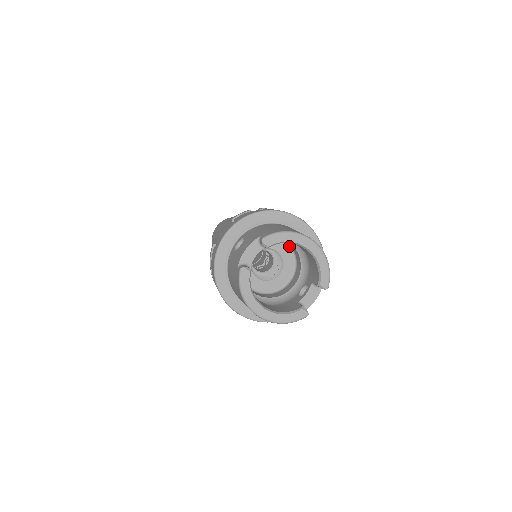
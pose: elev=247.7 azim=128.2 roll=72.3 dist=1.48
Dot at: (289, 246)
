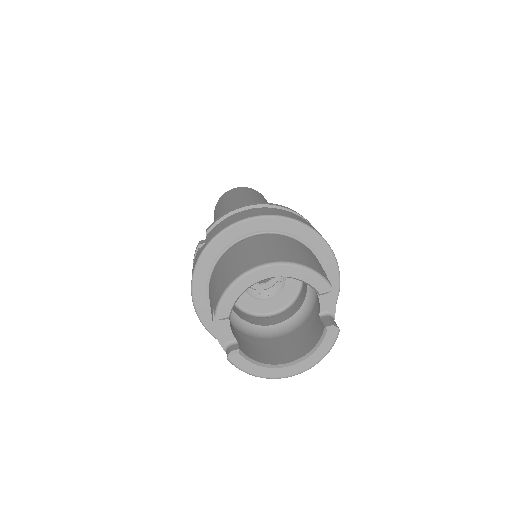
Dot at: occluded
